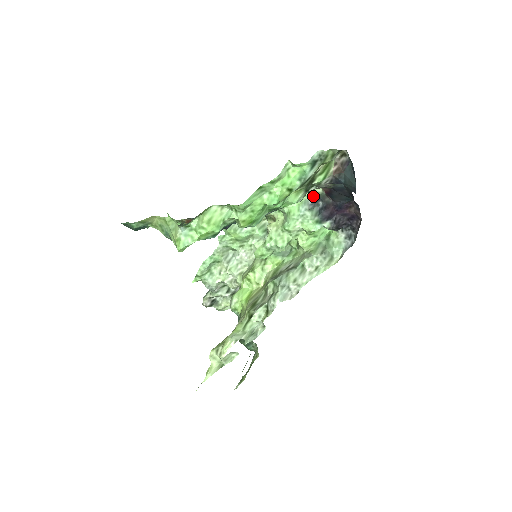
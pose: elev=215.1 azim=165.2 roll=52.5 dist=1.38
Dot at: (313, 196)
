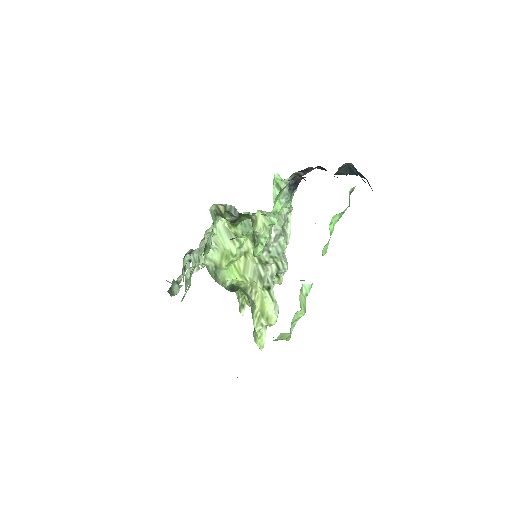
Dot at: (289, 185)
